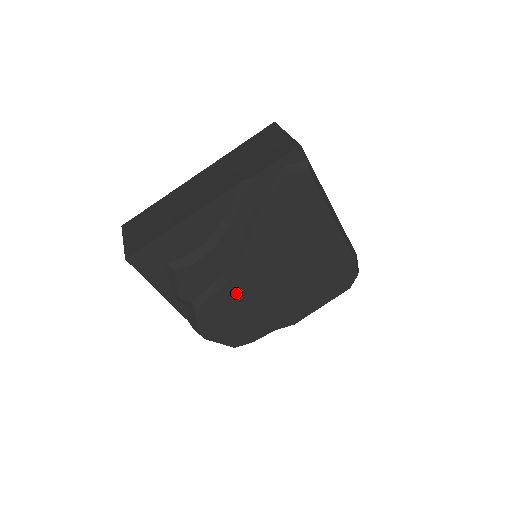
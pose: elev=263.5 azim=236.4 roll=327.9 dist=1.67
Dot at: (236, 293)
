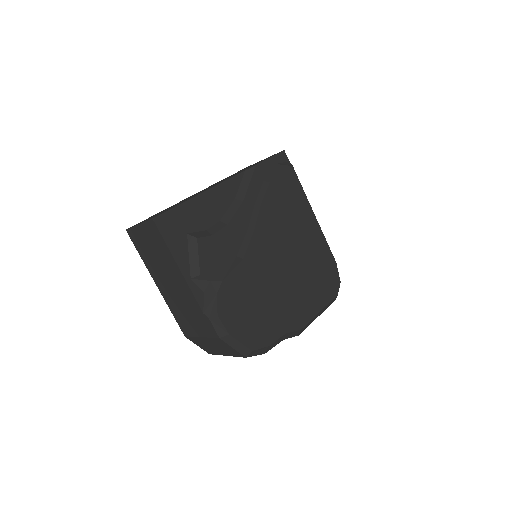
Dot at: (250, 275)
